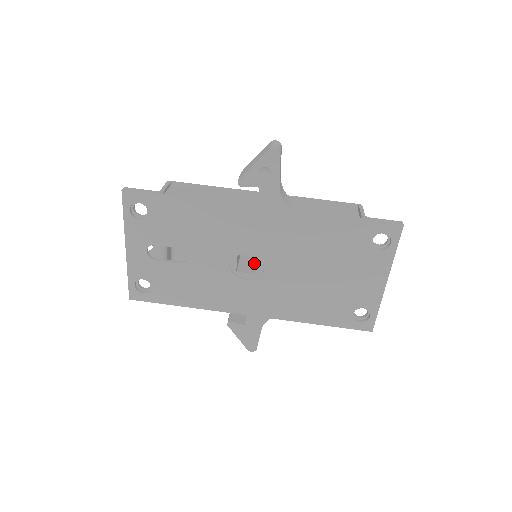
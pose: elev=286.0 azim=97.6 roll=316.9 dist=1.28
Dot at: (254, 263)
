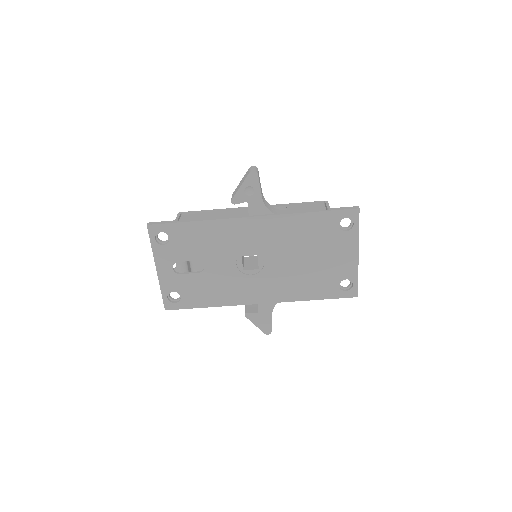
Dot at: (256, 262)
